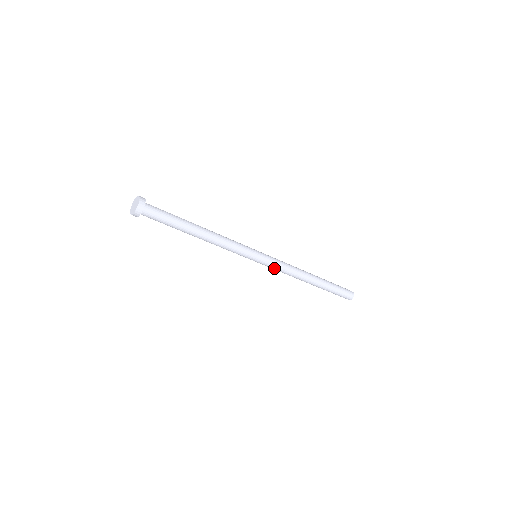
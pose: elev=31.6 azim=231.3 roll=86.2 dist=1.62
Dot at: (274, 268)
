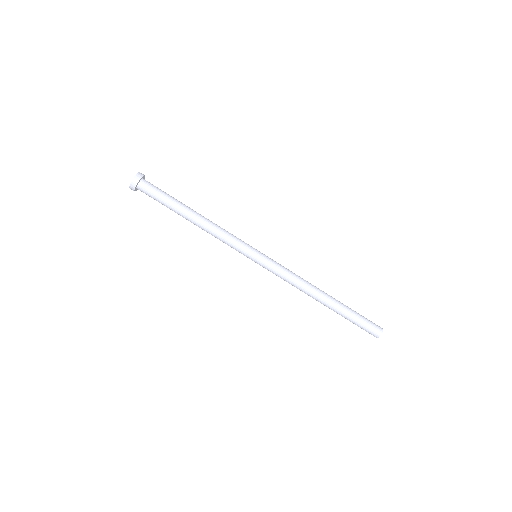
Dot at: (276, 273)
